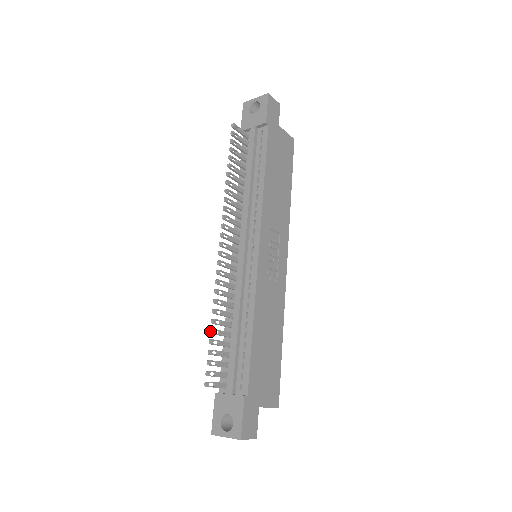
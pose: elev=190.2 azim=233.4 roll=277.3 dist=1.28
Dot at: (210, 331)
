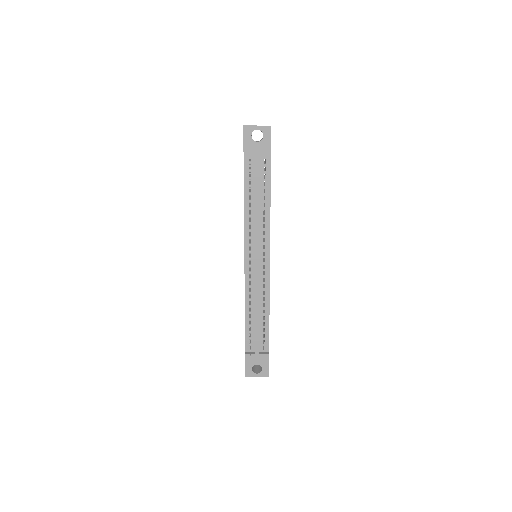
Dot at: (250, 326)
